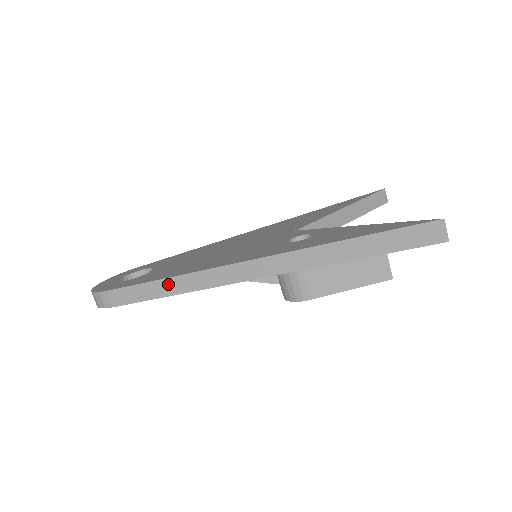
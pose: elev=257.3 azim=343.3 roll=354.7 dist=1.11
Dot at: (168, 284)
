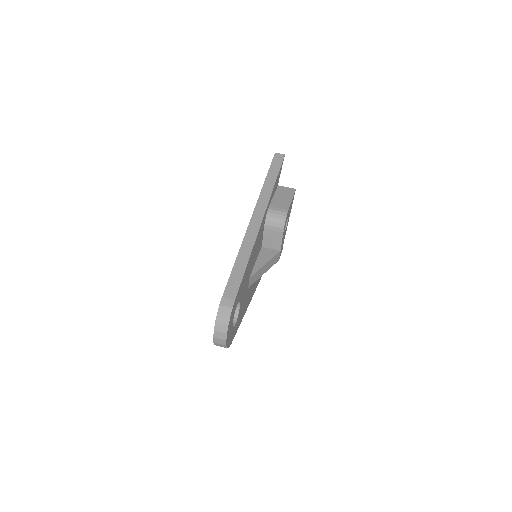
Dot at: (241, 258)
